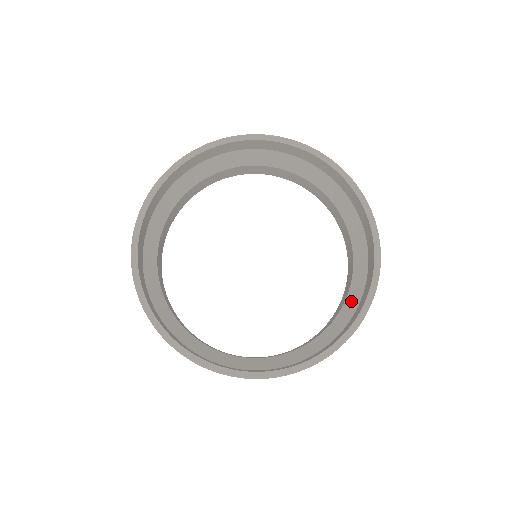
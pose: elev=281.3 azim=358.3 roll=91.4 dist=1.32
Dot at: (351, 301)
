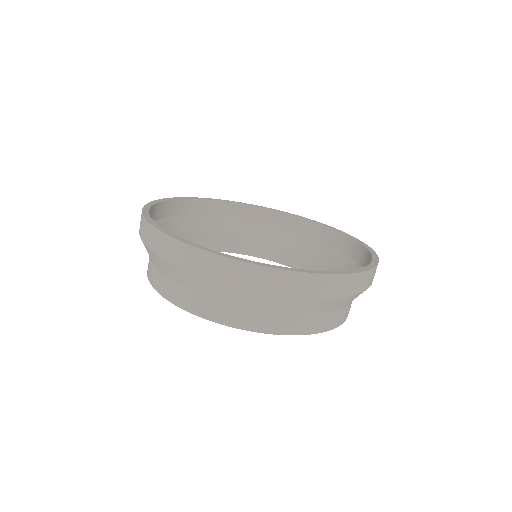
Dot at: (326, 255)
